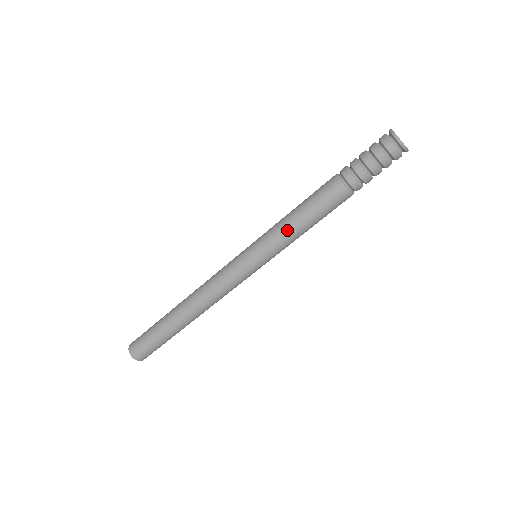
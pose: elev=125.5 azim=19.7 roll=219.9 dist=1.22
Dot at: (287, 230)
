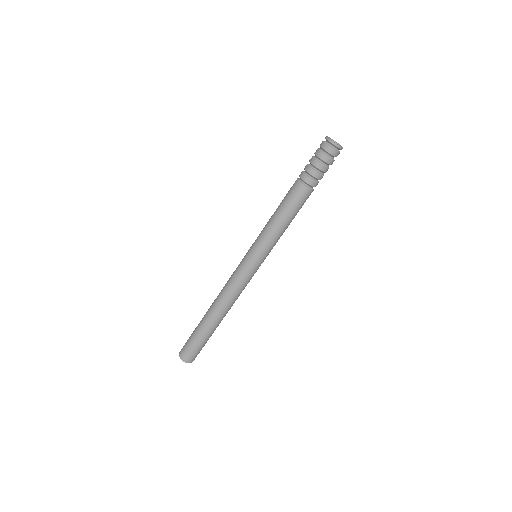
Dot at: (268, 225)
